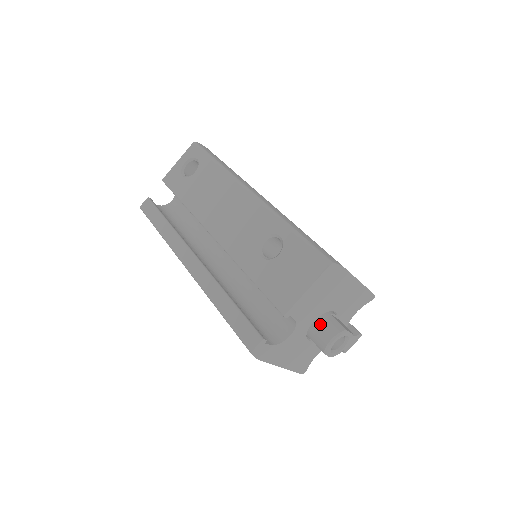
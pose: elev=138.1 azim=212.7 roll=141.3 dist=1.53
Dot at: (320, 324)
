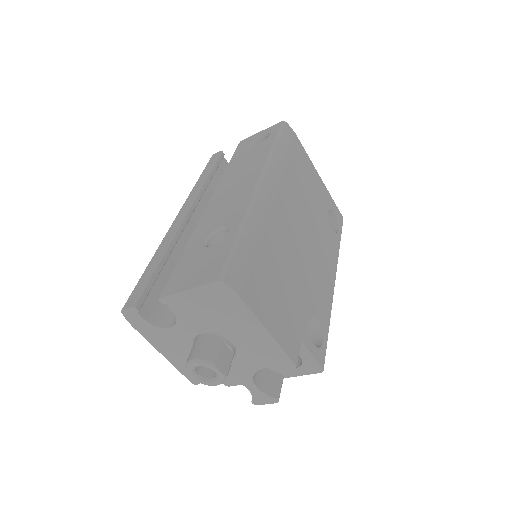
Dot at: (203, 340)
